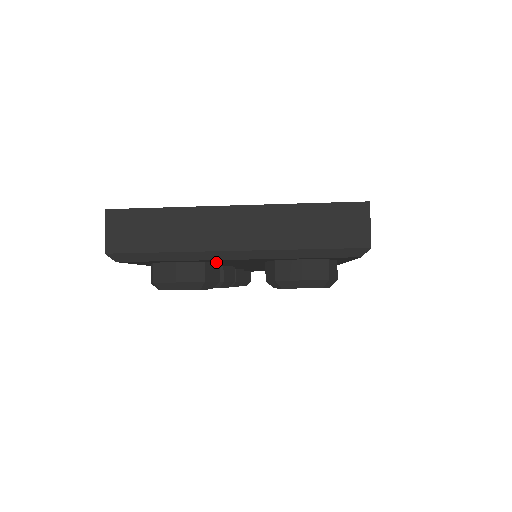
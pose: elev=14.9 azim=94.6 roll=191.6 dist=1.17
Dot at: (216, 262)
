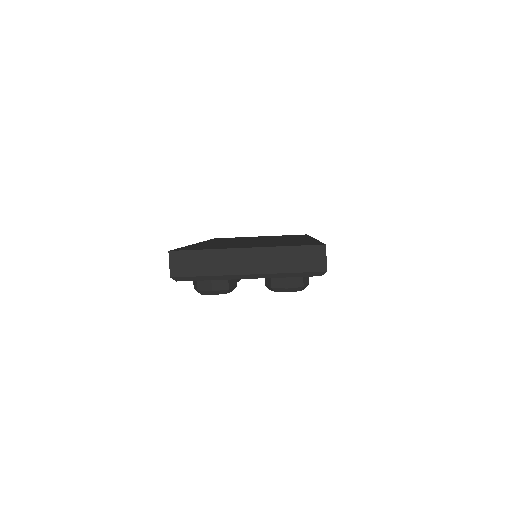
Dot at: occluded
